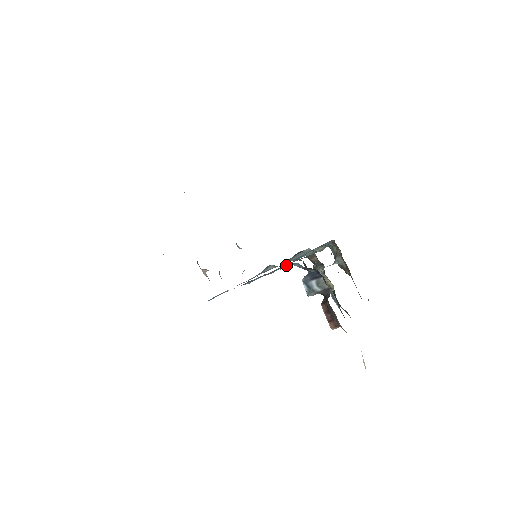
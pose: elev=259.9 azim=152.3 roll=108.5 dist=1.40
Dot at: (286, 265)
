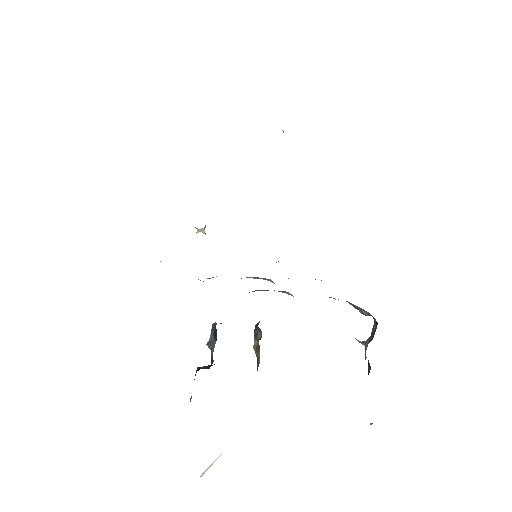
Dot at: occluded
